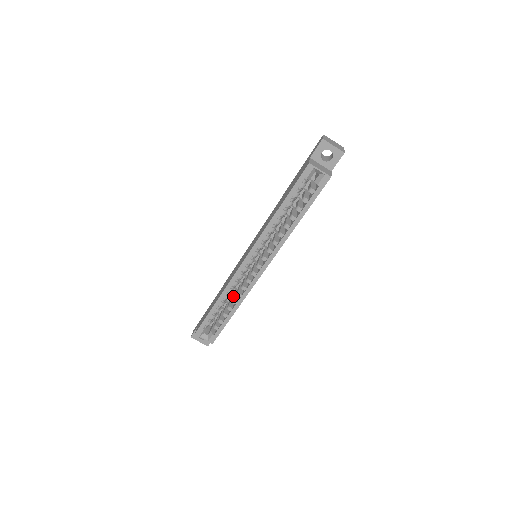
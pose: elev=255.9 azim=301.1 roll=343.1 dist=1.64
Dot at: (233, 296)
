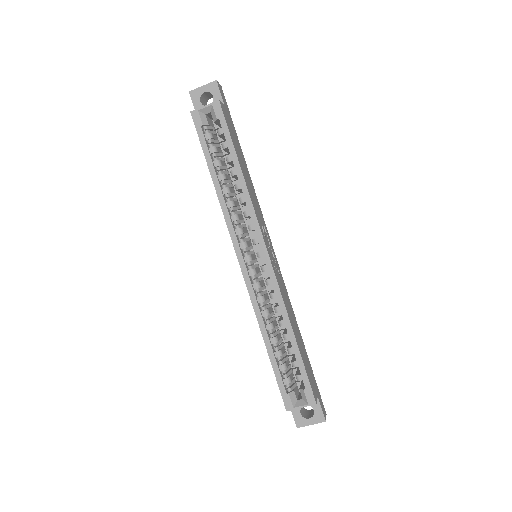
Dot at: occluded
